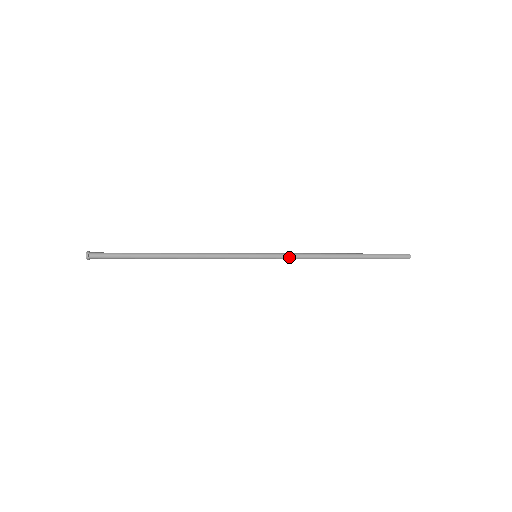
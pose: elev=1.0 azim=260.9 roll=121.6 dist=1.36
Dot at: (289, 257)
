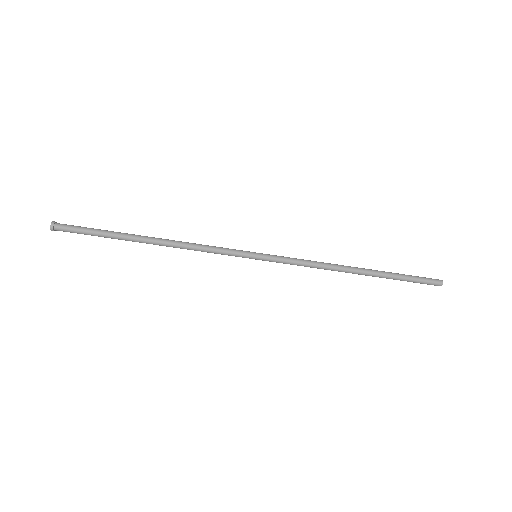
Dot at: (296, 263)
